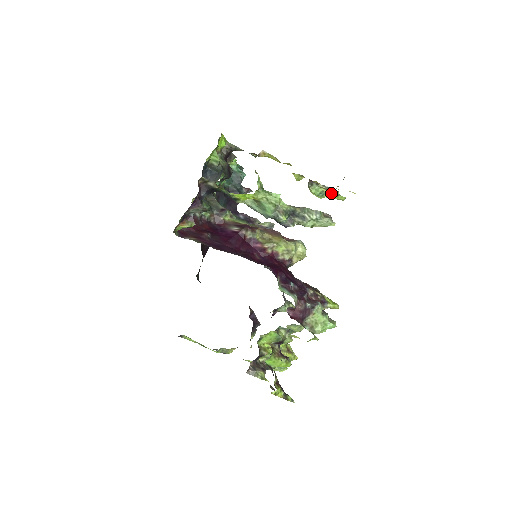
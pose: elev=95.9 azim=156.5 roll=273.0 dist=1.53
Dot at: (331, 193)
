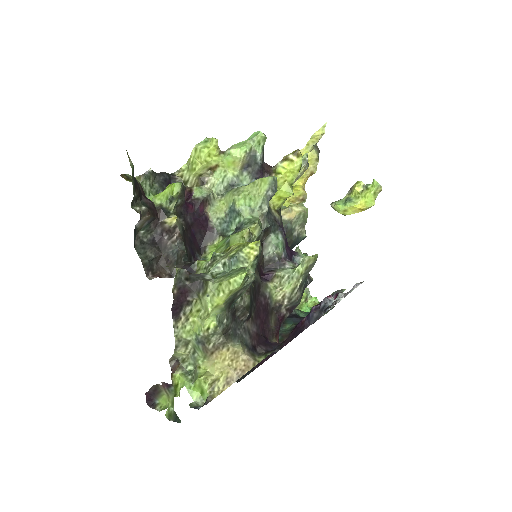
Dot at: (354, 189)
